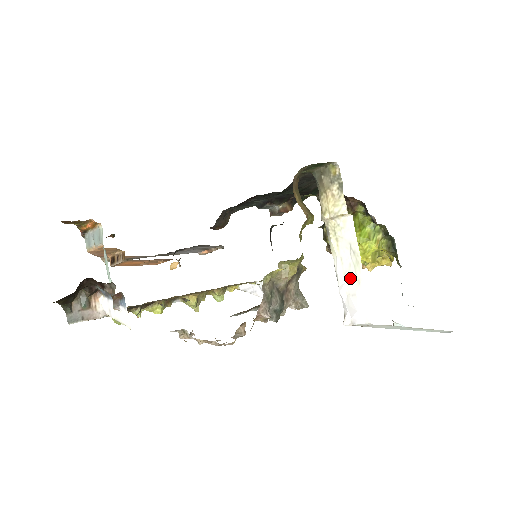
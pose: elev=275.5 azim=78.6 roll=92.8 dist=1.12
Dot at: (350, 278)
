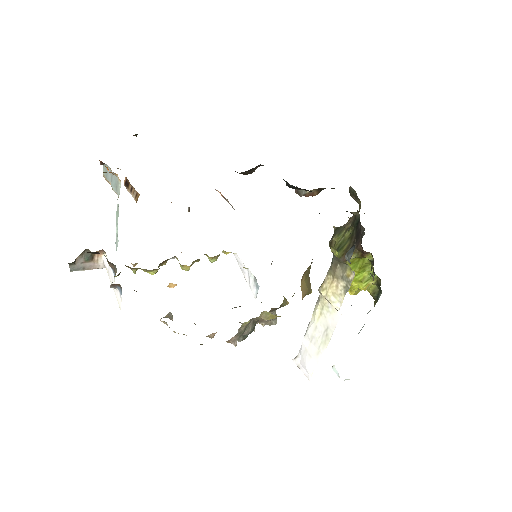
Dot at: (314, 344)
